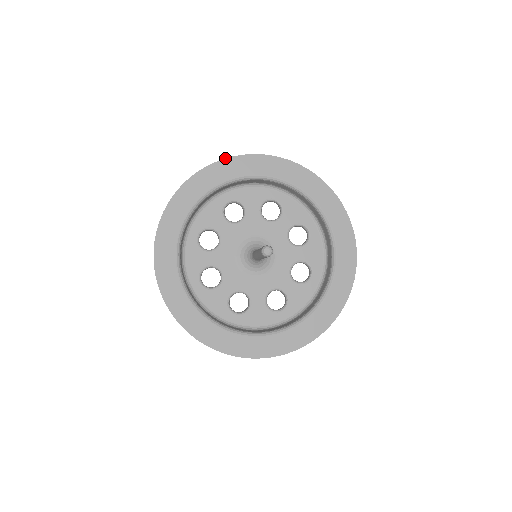
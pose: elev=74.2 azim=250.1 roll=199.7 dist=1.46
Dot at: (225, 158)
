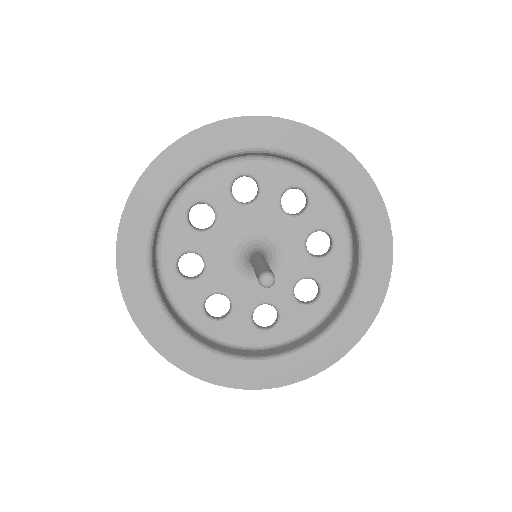
Dot at: occluded
